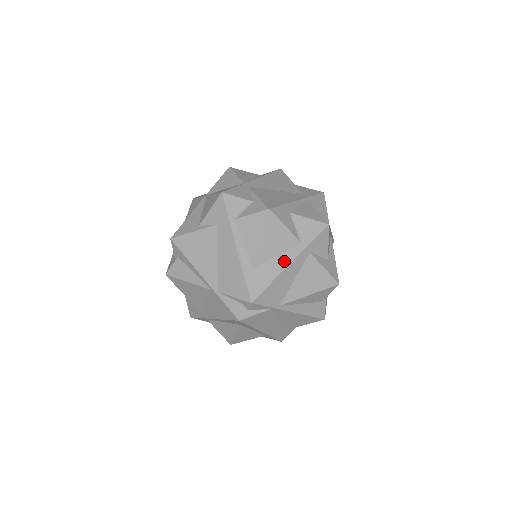
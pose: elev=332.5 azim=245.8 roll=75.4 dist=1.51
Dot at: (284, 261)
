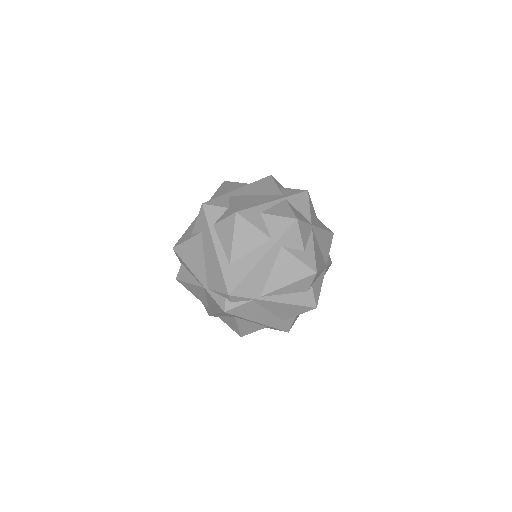
Dot at: (256, 256)
